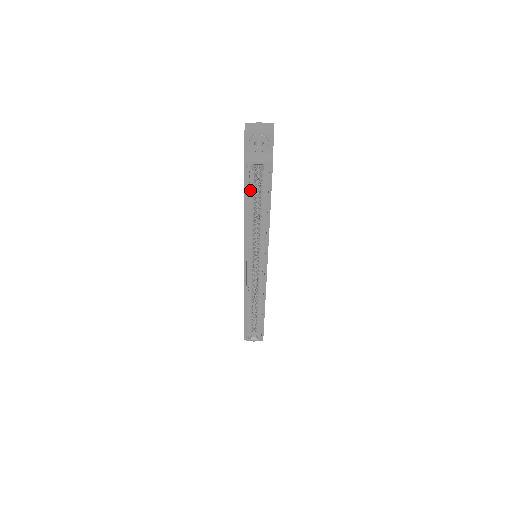
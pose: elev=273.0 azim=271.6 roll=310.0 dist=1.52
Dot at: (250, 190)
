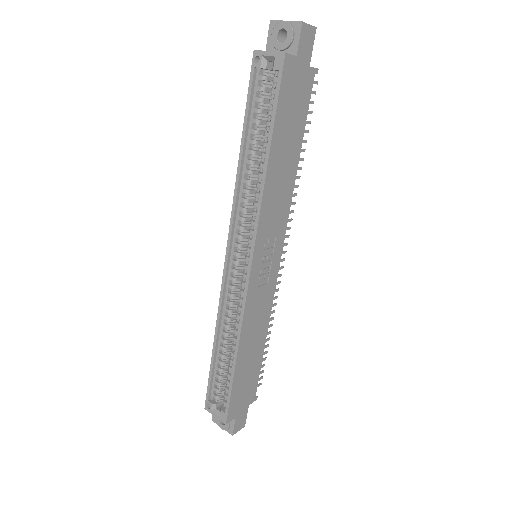
Dot at: (256, 108)
